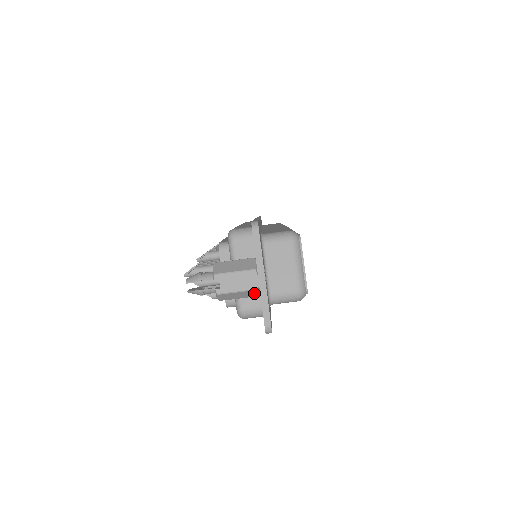
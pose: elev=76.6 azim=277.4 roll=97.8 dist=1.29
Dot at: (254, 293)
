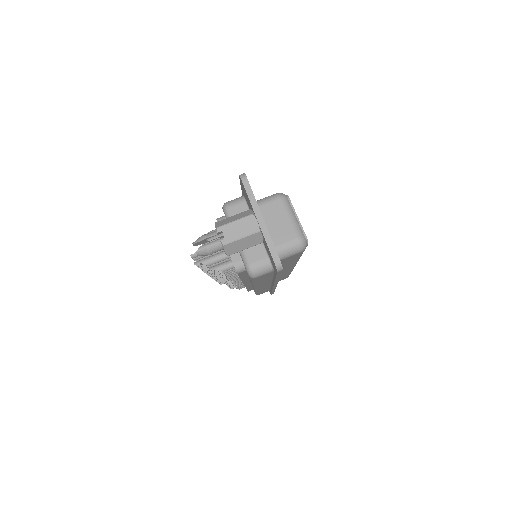
Dot at: (257, 238)
